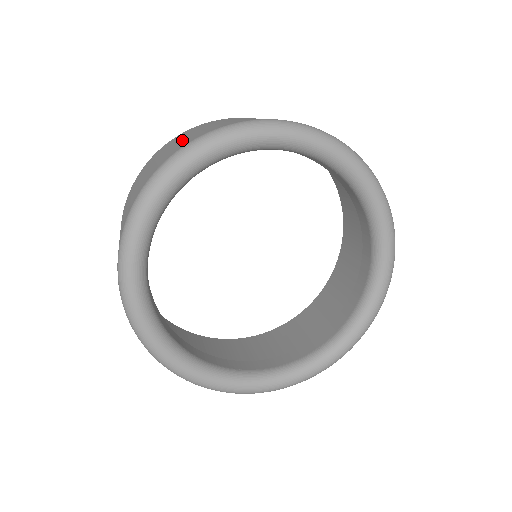
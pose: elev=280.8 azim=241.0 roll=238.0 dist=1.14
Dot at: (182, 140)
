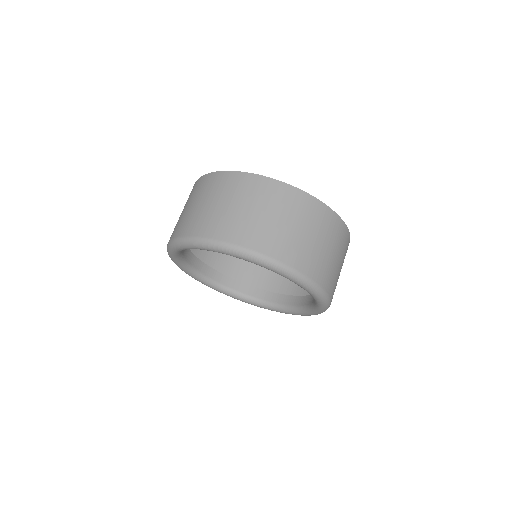
Dot at: (251, 218)
